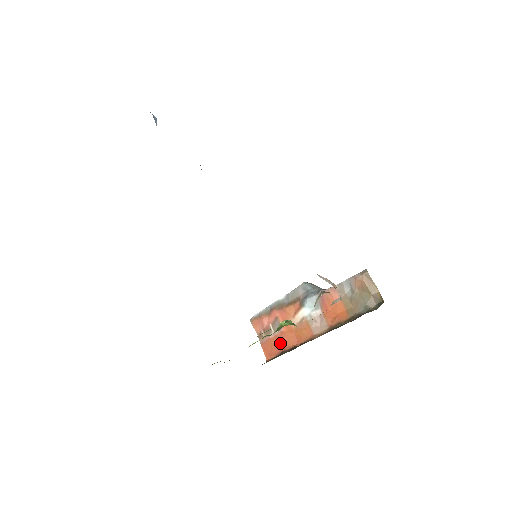
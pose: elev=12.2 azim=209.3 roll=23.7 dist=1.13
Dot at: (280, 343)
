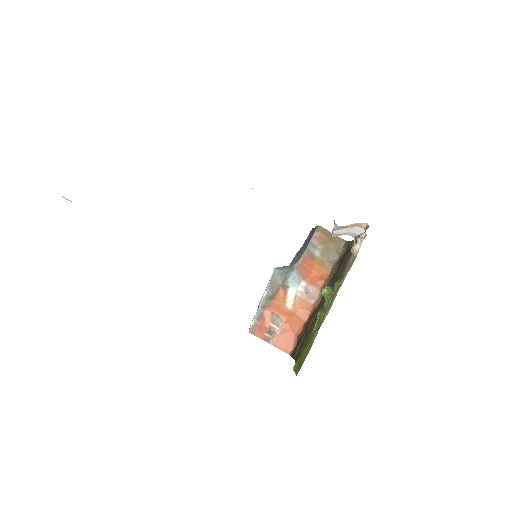
Dot at: (290, 332)
